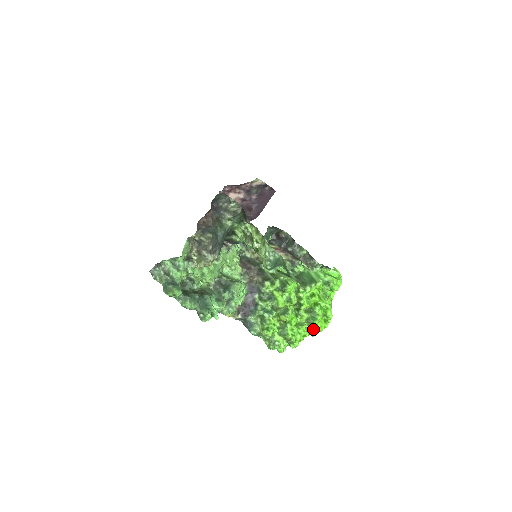
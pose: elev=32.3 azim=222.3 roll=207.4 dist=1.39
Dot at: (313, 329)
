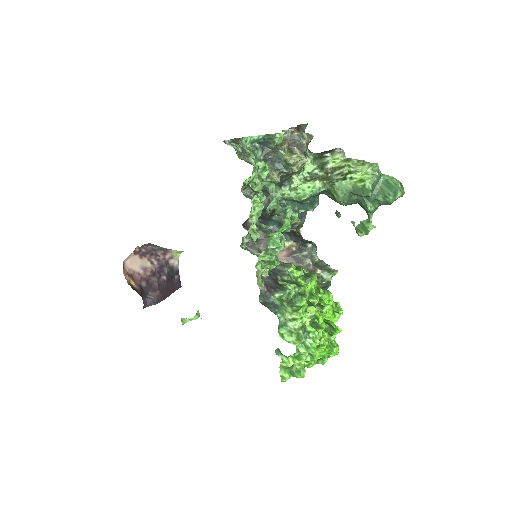
Dot at: (330, 346)
